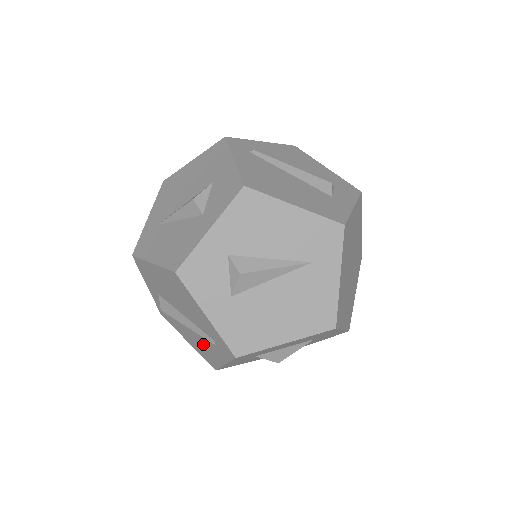
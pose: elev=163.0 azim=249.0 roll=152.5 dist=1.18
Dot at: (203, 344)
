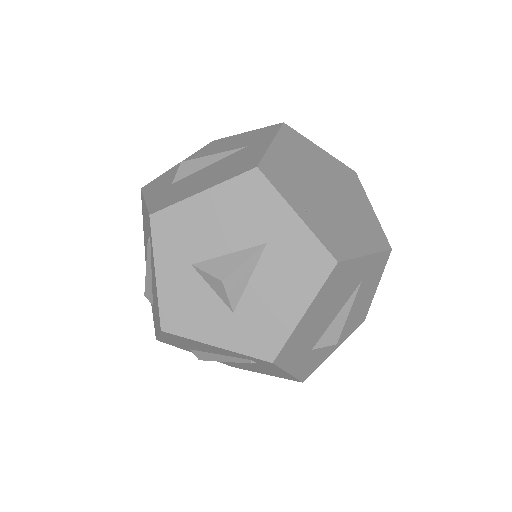
Dot at: (154, 285)
